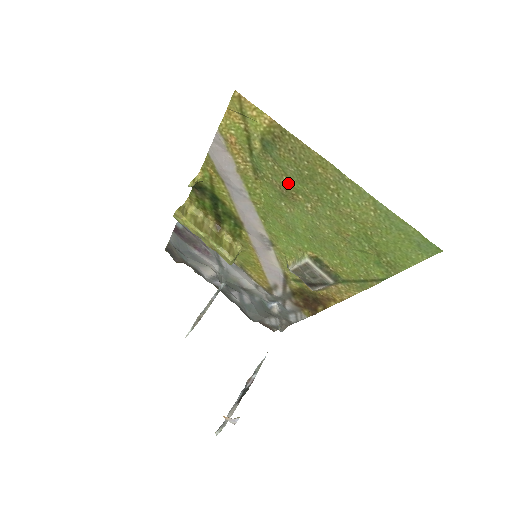
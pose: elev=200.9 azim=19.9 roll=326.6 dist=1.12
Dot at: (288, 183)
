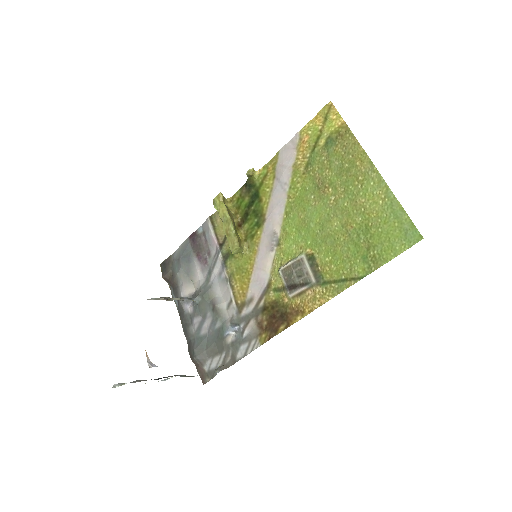
Dot at: (328, 176)
